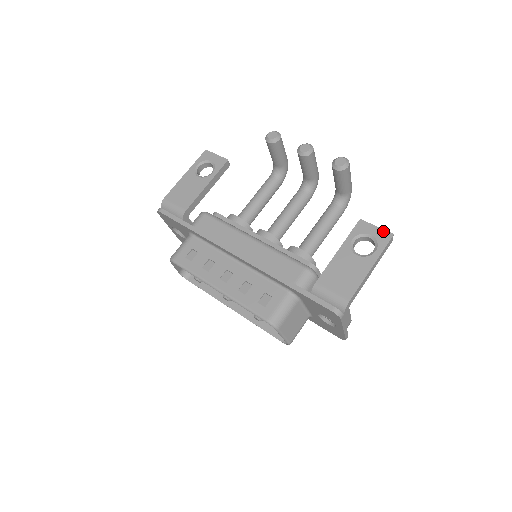
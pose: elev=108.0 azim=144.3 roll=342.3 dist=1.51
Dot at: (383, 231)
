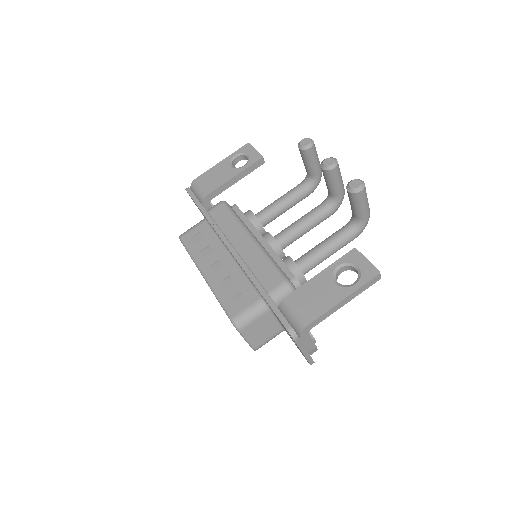
Dot at: (371, 266)
